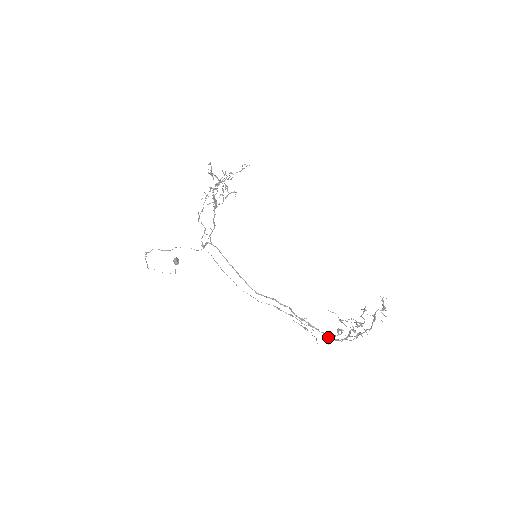
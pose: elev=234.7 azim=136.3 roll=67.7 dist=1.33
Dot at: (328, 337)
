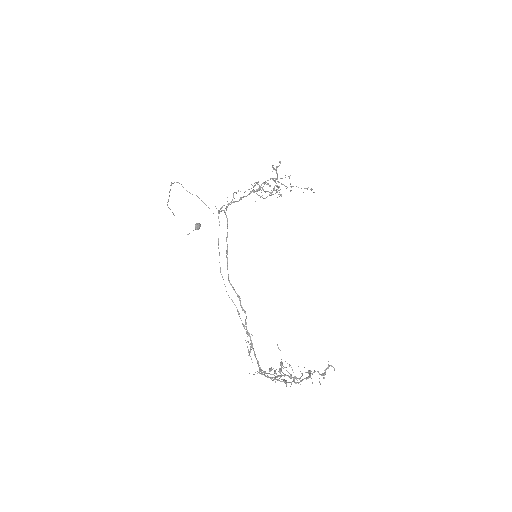
Dot at: occluded
